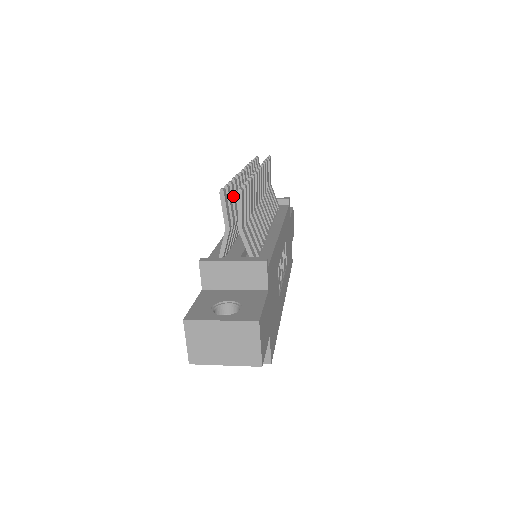
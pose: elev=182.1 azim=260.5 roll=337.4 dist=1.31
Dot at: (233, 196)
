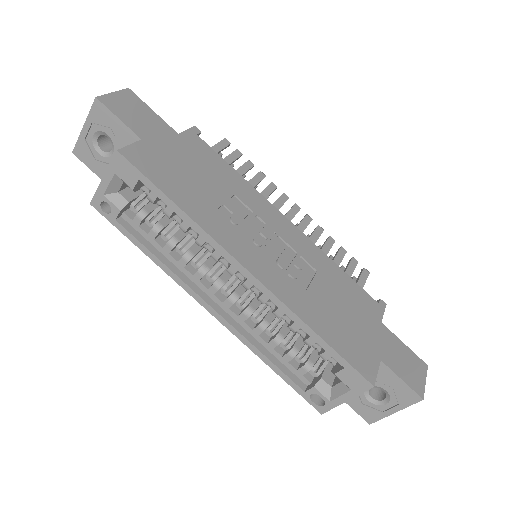
Dot at: occluded
